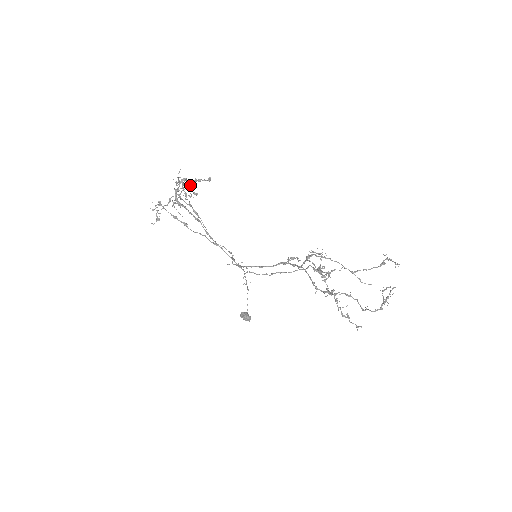
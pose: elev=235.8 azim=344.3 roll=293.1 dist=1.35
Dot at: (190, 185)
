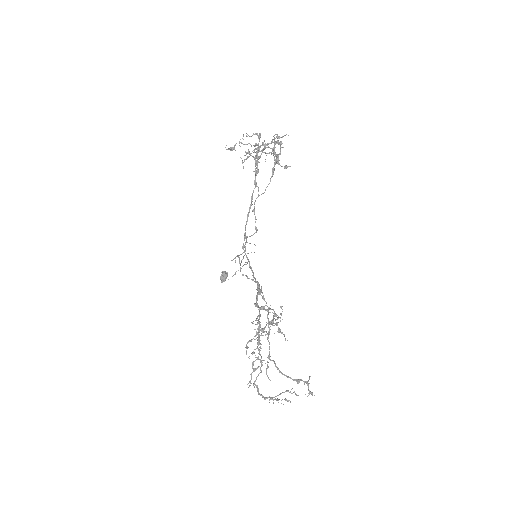
Dot at: occluded
